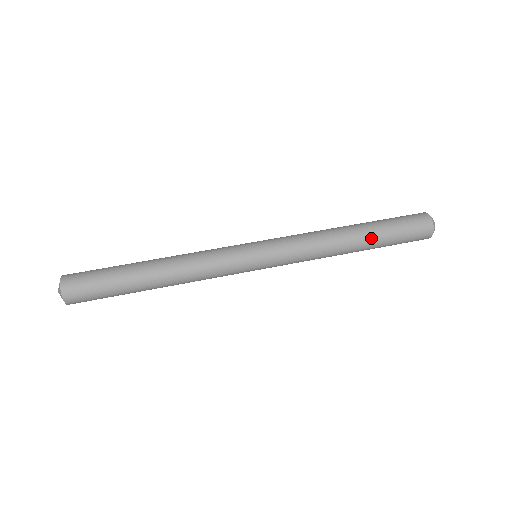
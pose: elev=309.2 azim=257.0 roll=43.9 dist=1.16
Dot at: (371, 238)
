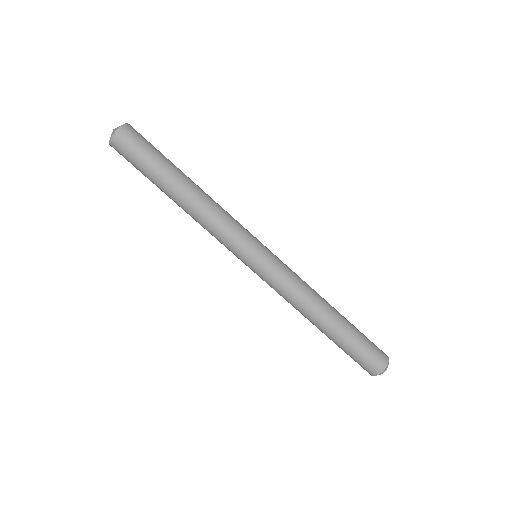
Dot at: (338, 330)
